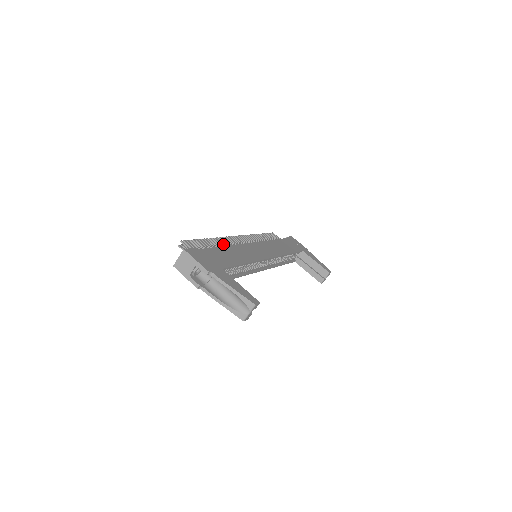
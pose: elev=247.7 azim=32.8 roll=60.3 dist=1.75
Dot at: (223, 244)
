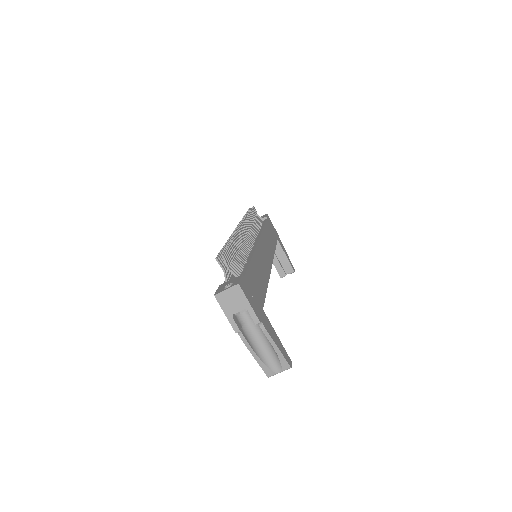
Dot at: (241, 245)
